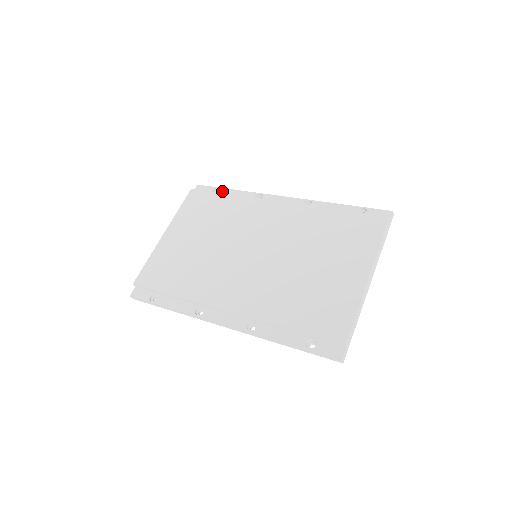
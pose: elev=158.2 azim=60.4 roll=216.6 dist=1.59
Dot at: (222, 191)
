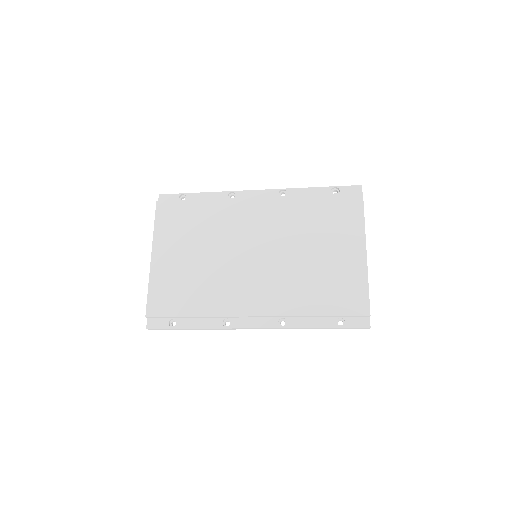
Dot at: (190, 197)
